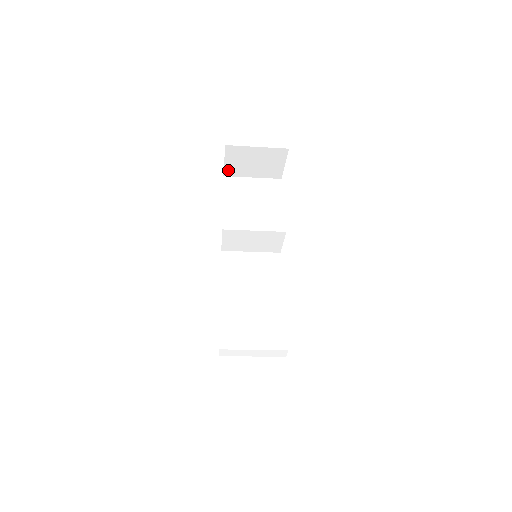
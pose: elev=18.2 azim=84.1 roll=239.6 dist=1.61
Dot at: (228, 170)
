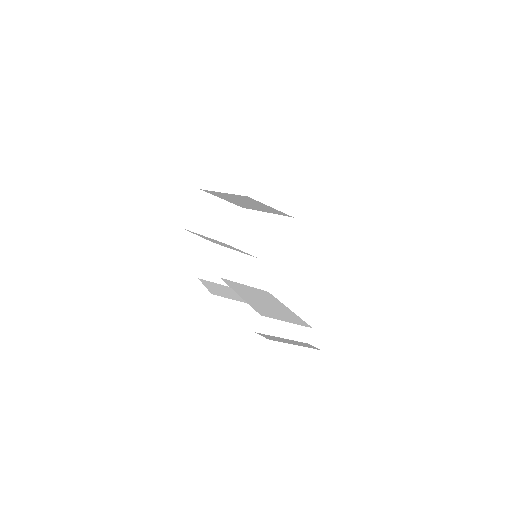
Dot at: (189, 221)
